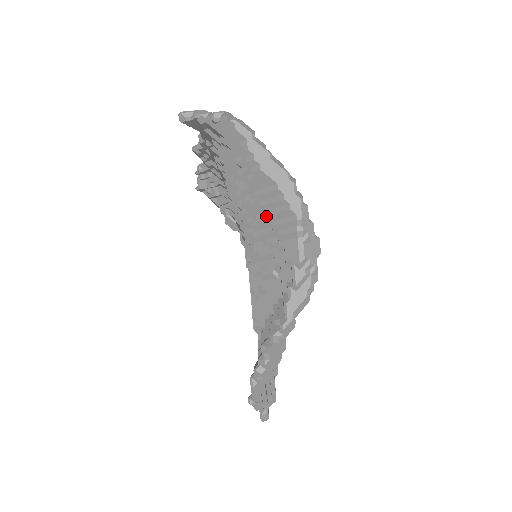
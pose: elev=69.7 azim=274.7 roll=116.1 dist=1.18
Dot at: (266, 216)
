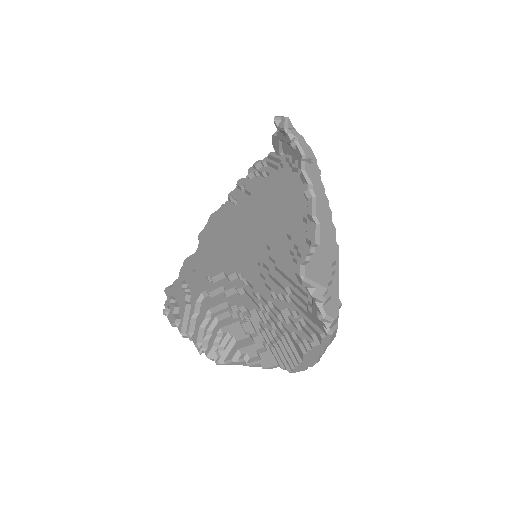
Dot at: (277, 341)
